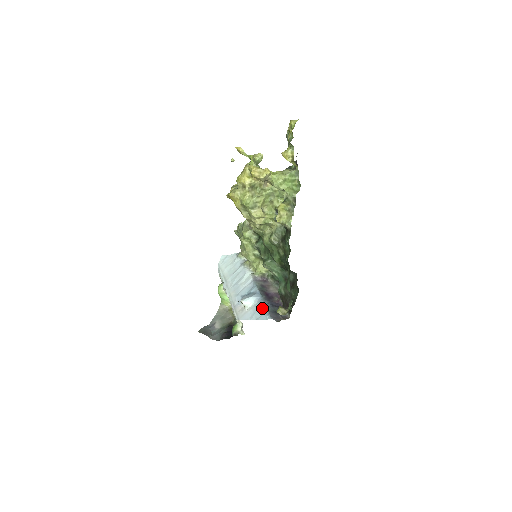
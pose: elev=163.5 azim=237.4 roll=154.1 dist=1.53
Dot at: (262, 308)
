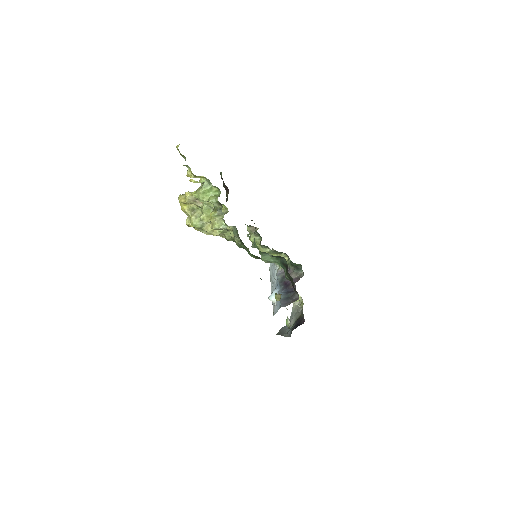
Dot at: occluded
